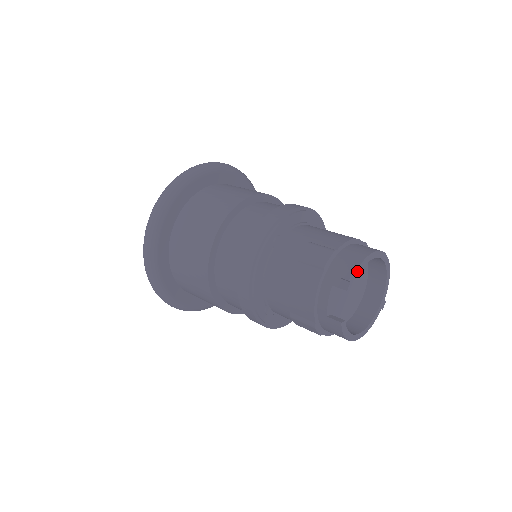
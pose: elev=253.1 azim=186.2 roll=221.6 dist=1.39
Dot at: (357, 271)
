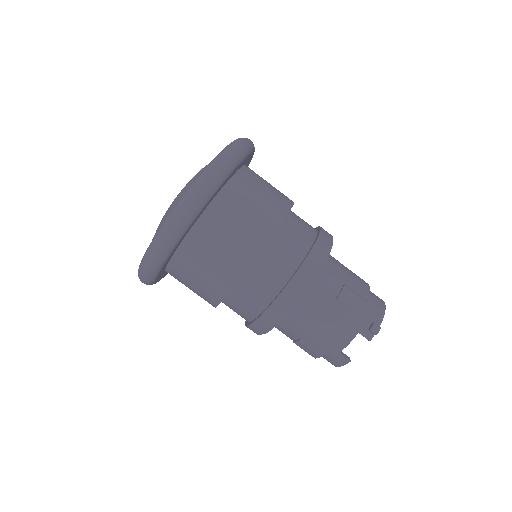
Dot at: (379, 325)
